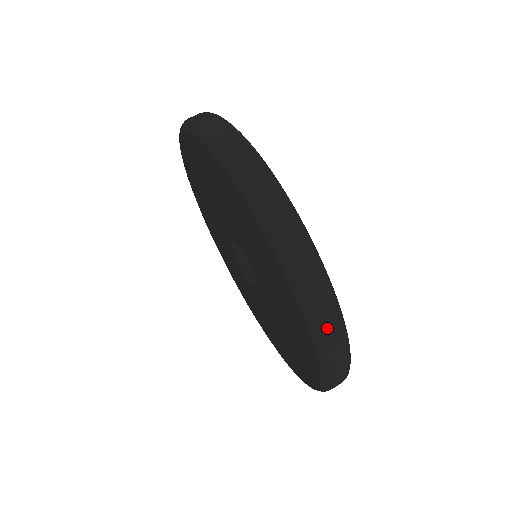
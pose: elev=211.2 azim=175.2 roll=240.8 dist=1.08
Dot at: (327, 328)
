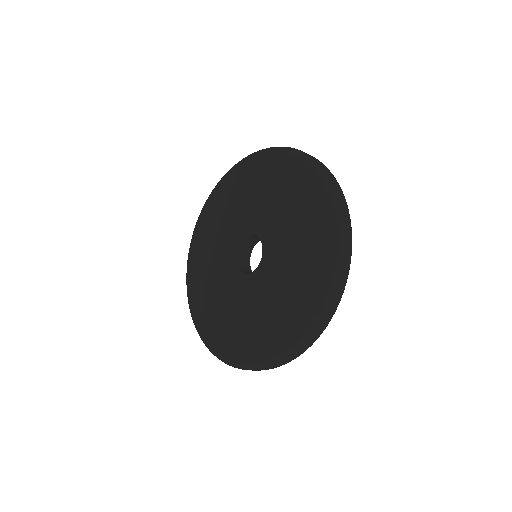
Dot at: (304, 346)
